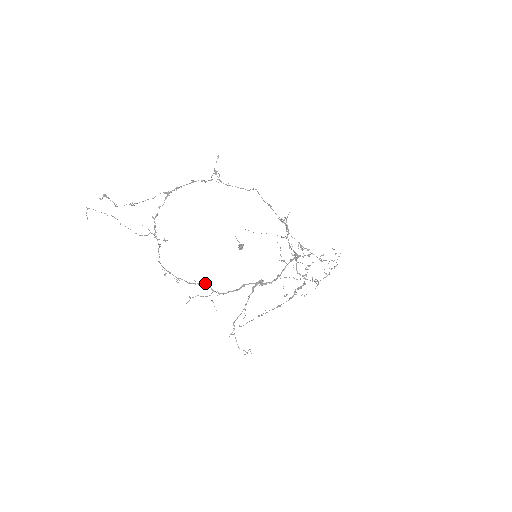
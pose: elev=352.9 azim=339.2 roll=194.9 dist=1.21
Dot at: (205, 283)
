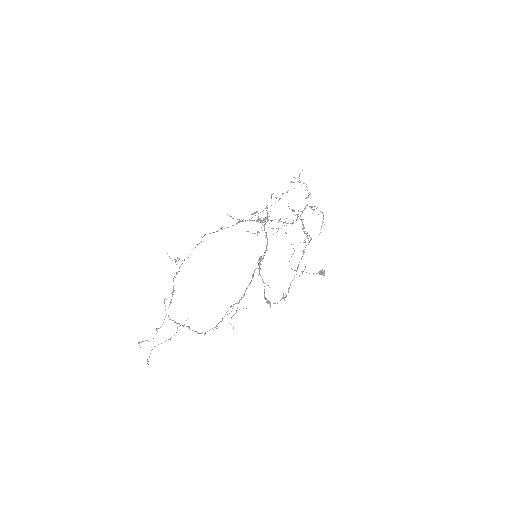
Dot at: (230, 307)
